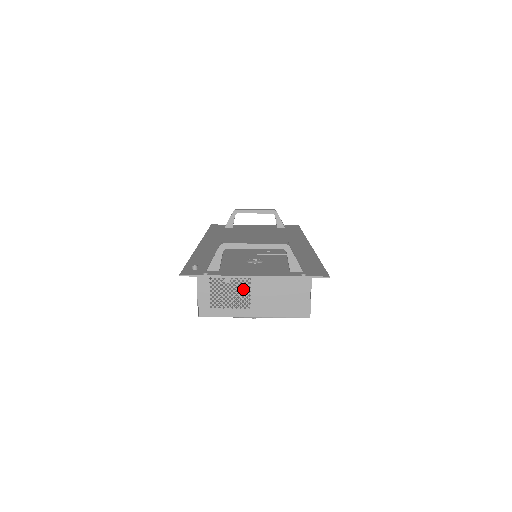
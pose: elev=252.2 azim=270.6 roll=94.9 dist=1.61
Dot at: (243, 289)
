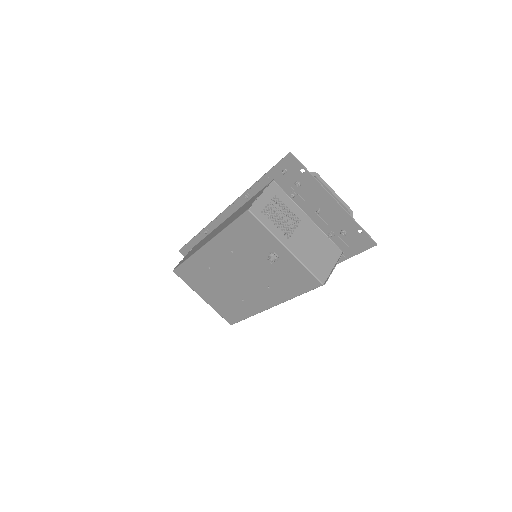
Dot at: (233, 267)
